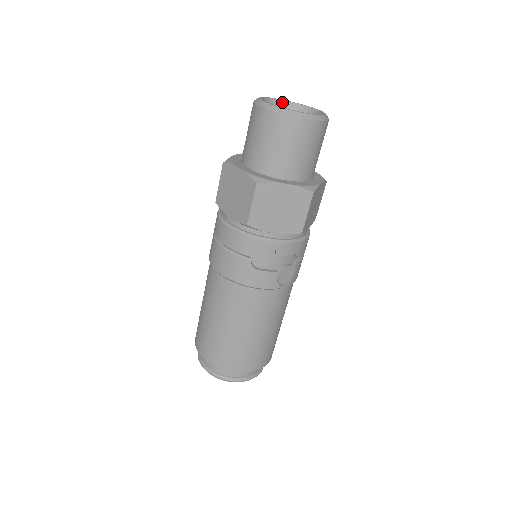
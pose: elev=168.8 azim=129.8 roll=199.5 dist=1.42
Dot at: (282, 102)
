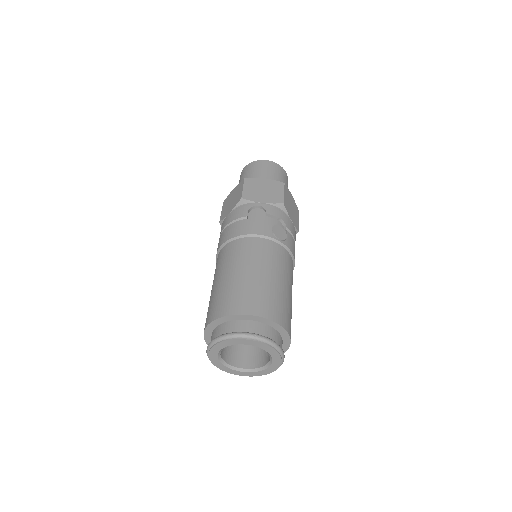
Dot at: occluded
